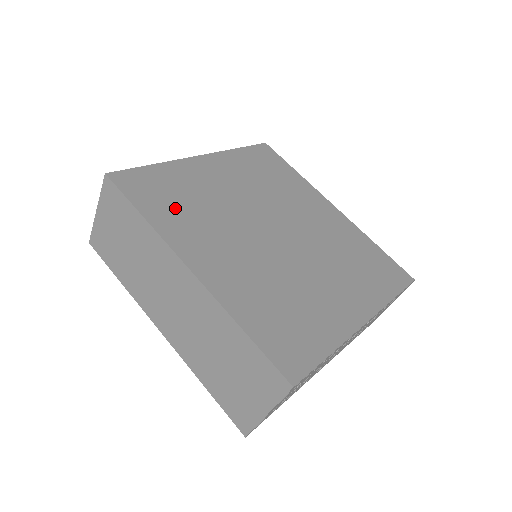
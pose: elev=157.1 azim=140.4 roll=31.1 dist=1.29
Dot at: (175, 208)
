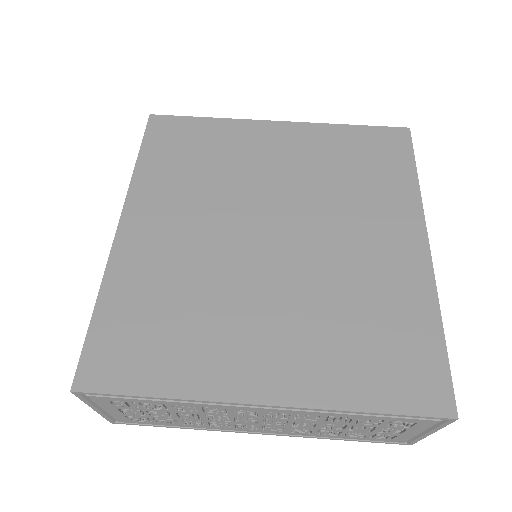
Dot at: (178, 165)
